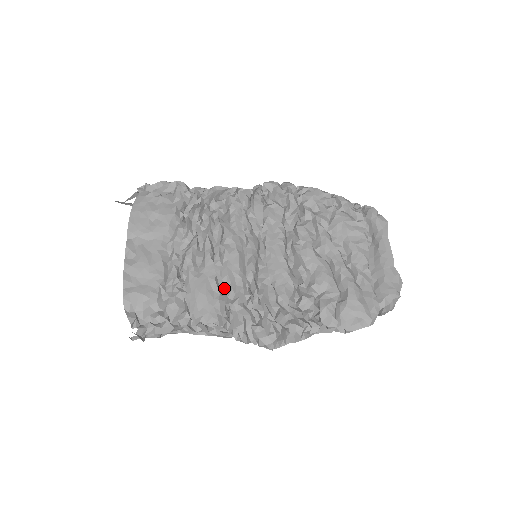
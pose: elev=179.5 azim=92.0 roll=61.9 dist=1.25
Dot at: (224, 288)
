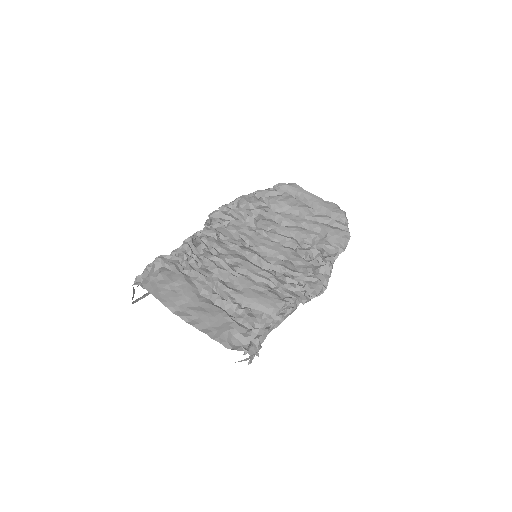
Dot at: (264, 285)
